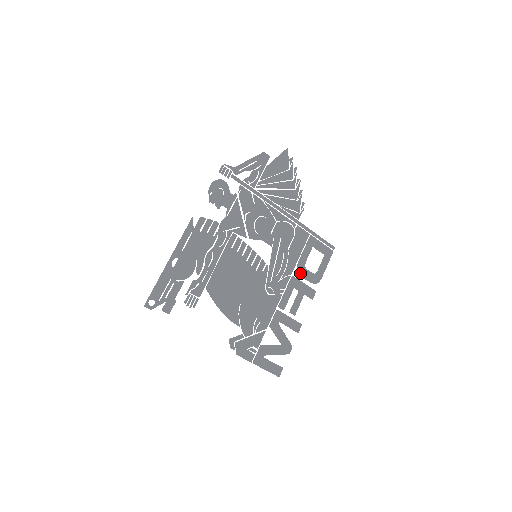
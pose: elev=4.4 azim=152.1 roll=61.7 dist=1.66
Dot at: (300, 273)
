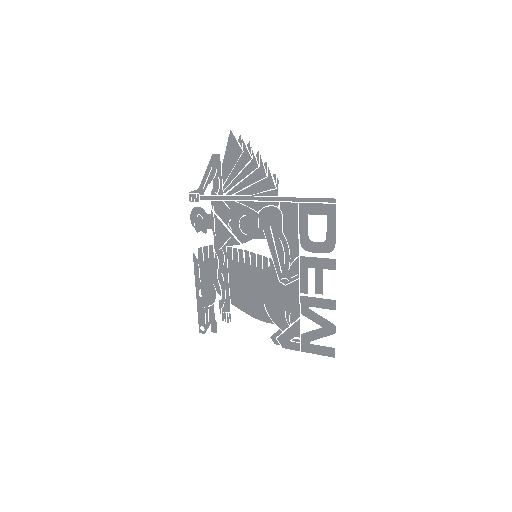
Dot at: (307, 249)
